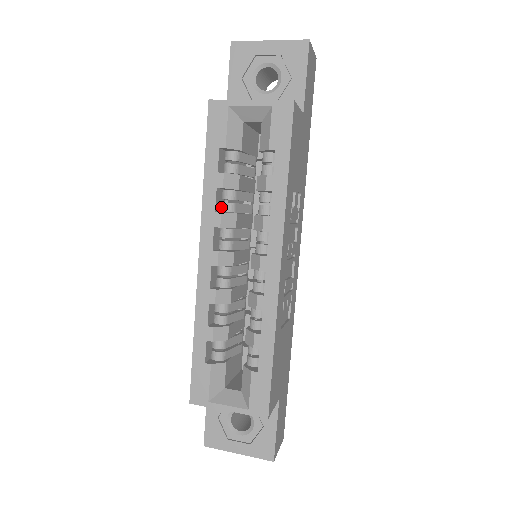
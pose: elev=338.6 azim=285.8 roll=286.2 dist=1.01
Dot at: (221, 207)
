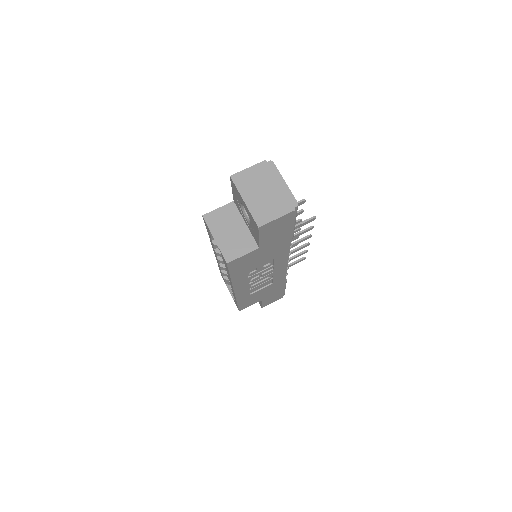
Dot at: occluded
